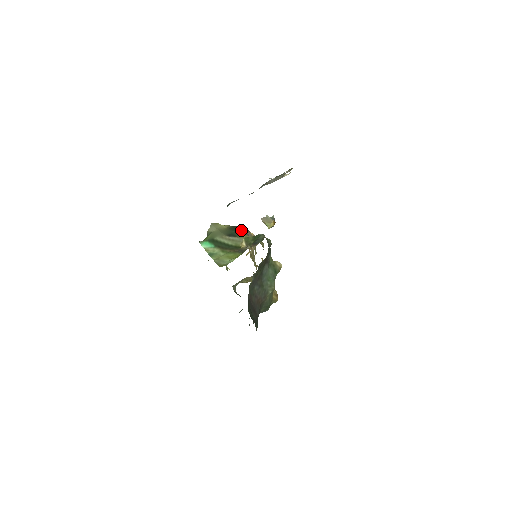
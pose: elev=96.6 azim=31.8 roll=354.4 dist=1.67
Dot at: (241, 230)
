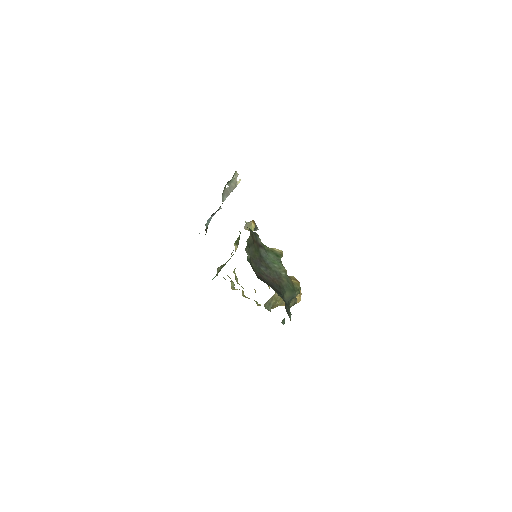
Dot at: occluded
